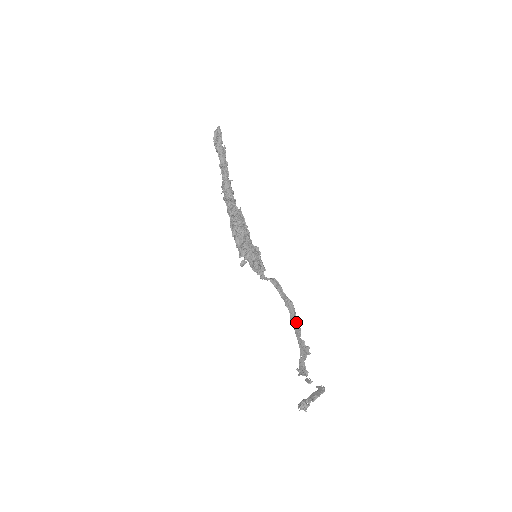
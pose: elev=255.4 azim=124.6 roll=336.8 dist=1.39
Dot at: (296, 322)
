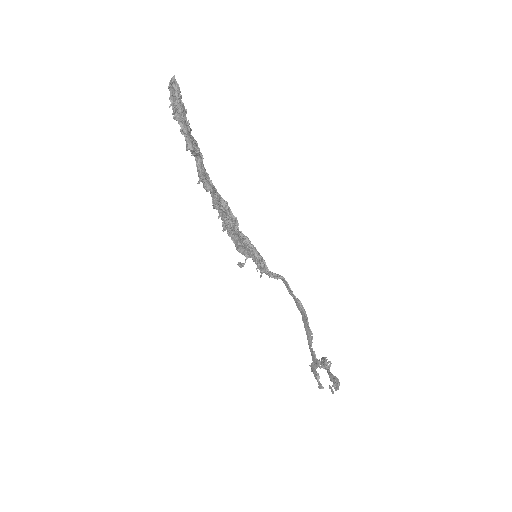
Dot at: (308, 328)
